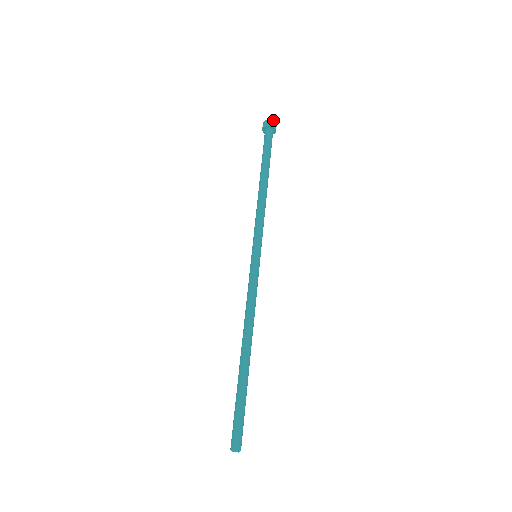
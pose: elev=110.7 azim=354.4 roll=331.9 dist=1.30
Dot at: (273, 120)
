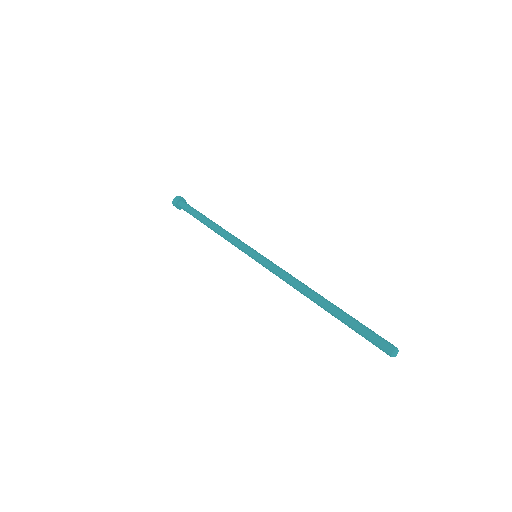
Dot at: occluded
